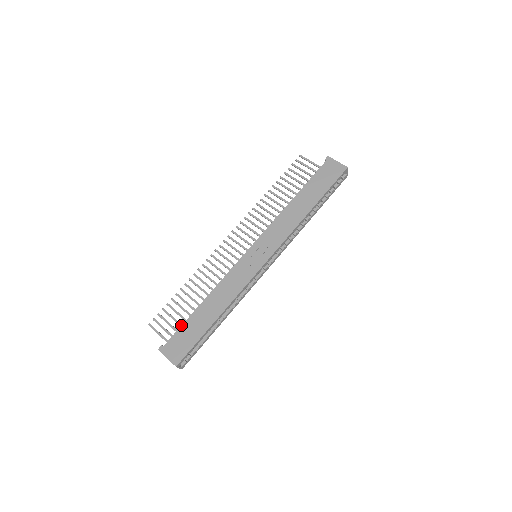
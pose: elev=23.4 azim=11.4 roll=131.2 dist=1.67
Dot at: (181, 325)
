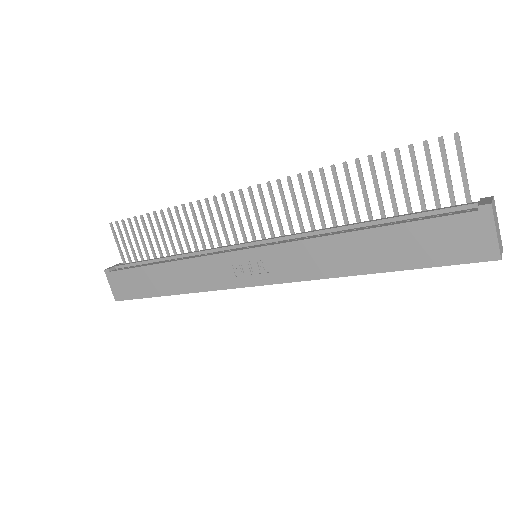
Dot at: (132, 267)
